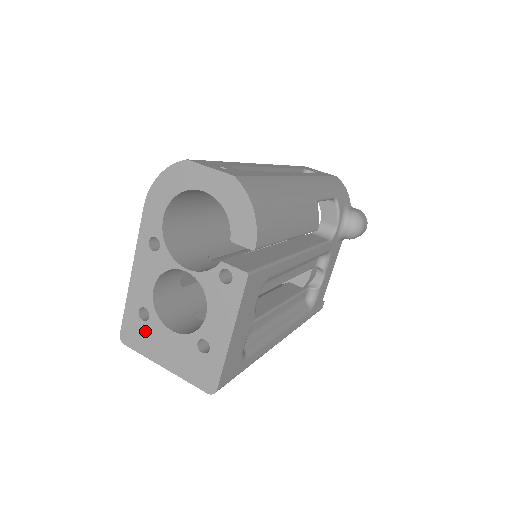
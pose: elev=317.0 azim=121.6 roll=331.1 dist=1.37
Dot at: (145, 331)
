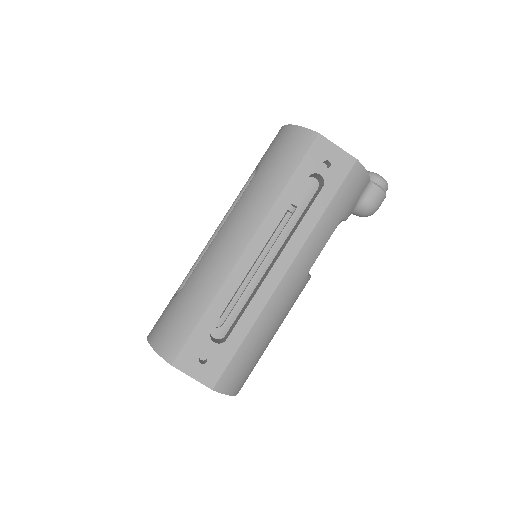
Dot at: occluded
